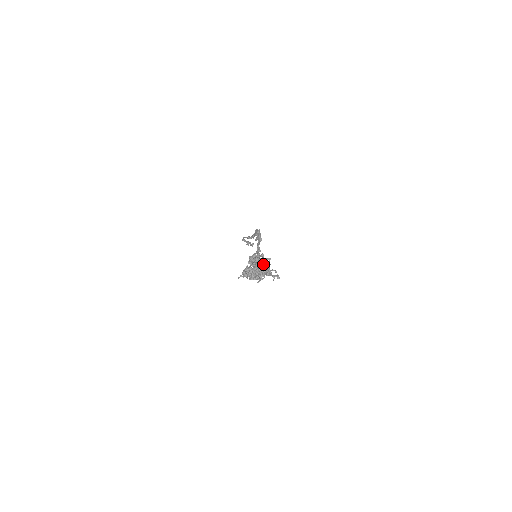
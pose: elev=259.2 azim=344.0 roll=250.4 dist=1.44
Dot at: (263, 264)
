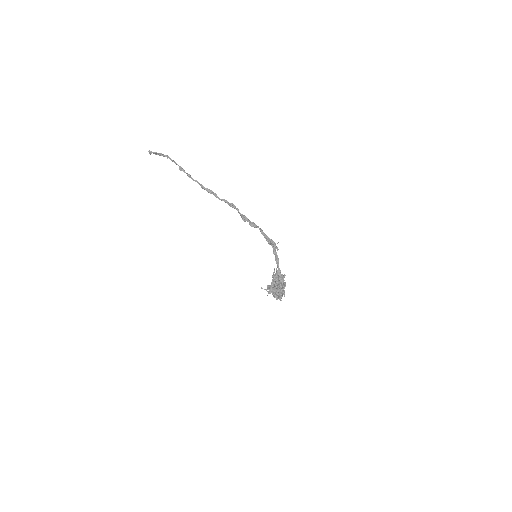
Dot at: occluded
